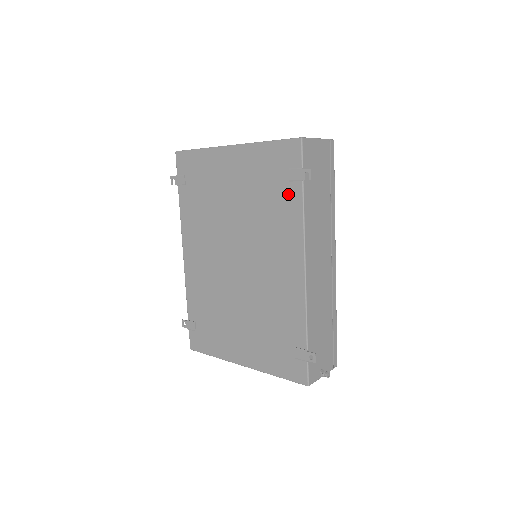
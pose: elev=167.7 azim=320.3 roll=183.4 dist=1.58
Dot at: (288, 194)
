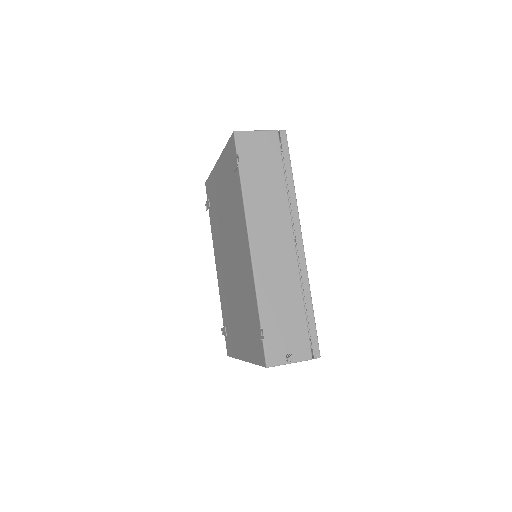
Dot at: (236, 183)
